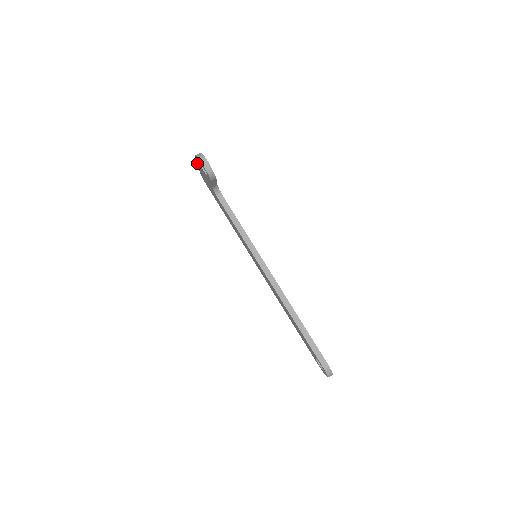
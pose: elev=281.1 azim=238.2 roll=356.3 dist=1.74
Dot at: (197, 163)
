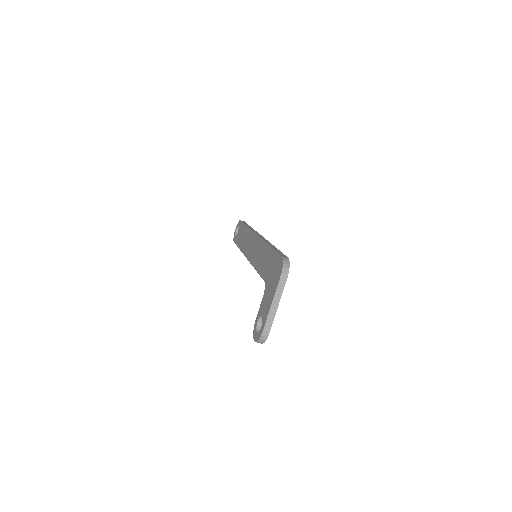
Dot at: (270, 309)
